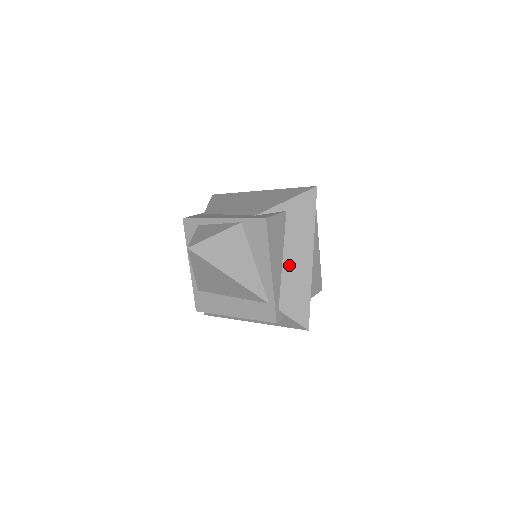
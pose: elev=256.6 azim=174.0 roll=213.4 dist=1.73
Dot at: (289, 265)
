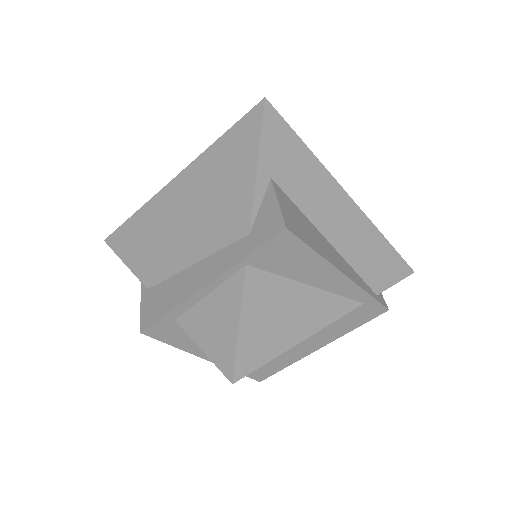
Dot at: (338, 236)
